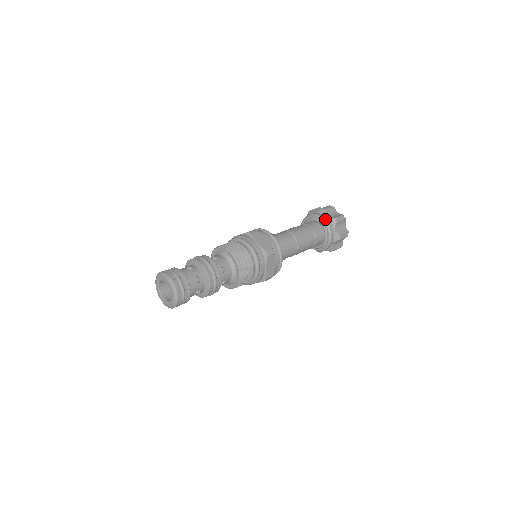
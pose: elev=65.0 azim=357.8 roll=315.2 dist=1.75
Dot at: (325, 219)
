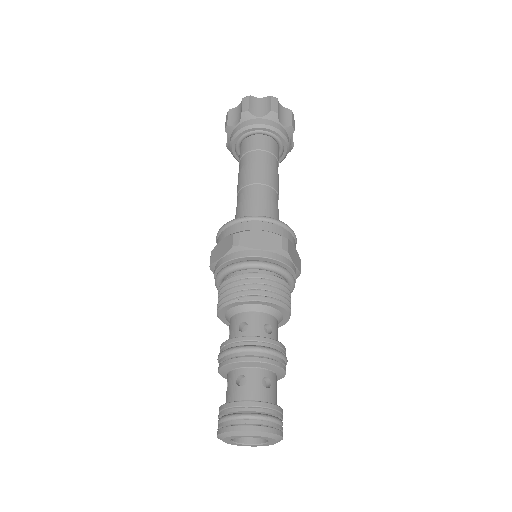
Dot at: (262, 123)
